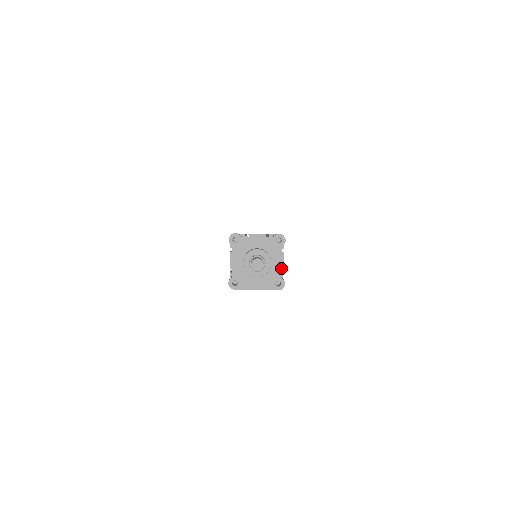
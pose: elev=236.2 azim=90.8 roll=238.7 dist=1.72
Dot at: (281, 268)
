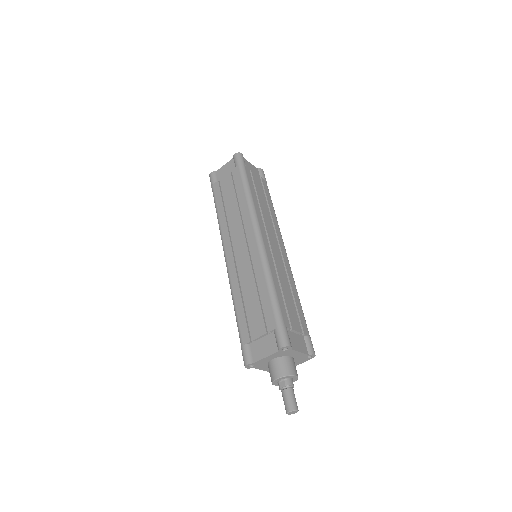
Dot at: (303, 354)
